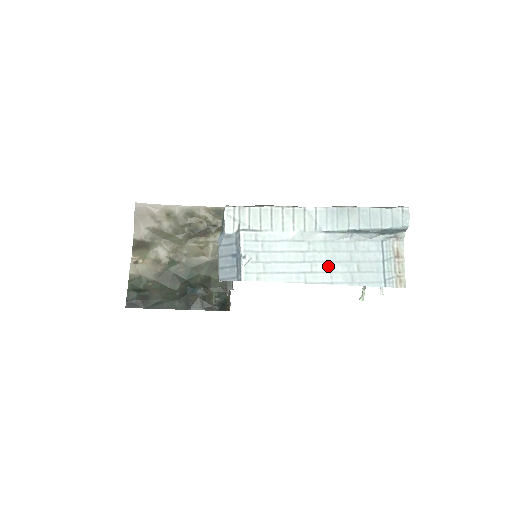
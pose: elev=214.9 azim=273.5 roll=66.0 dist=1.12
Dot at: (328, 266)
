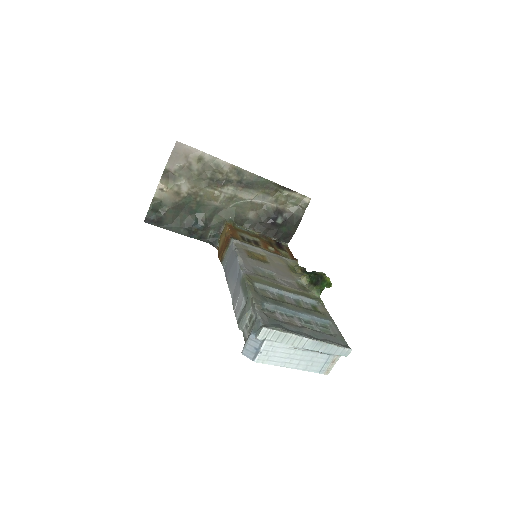
Dot at: (298, 362)
